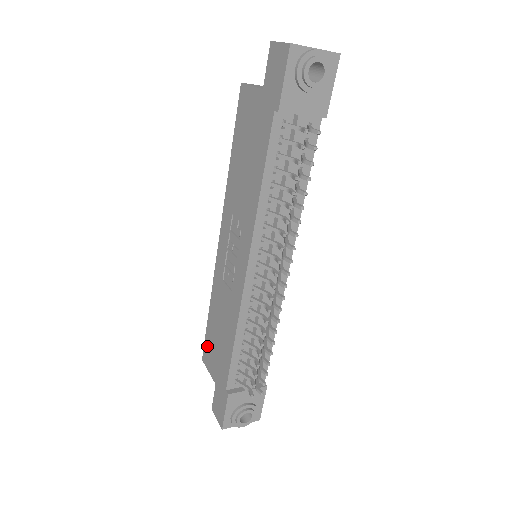
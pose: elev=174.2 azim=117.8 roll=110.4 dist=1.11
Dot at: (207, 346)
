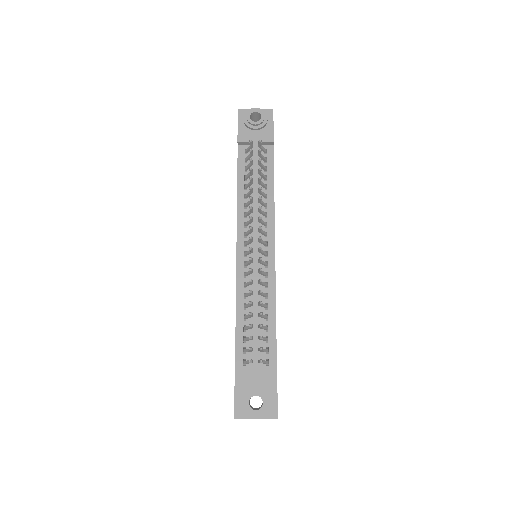
Dot at: occluded
